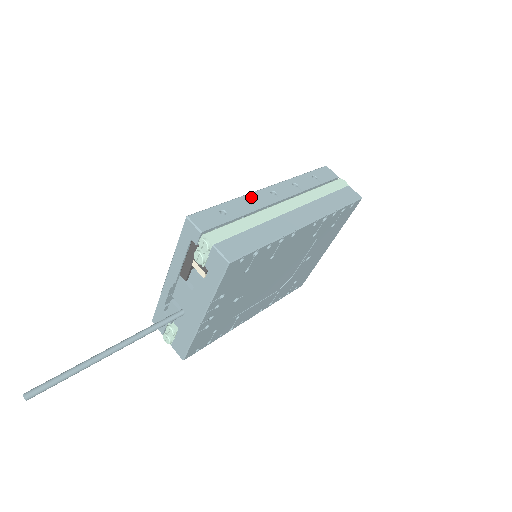
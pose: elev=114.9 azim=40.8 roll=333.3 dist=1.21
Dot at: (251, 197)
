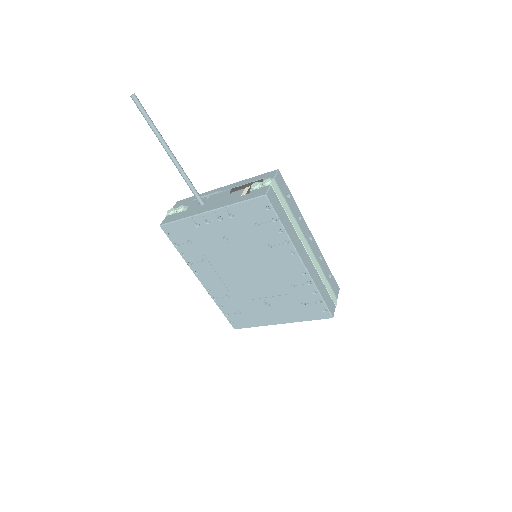
Dot at: (303, 220)
